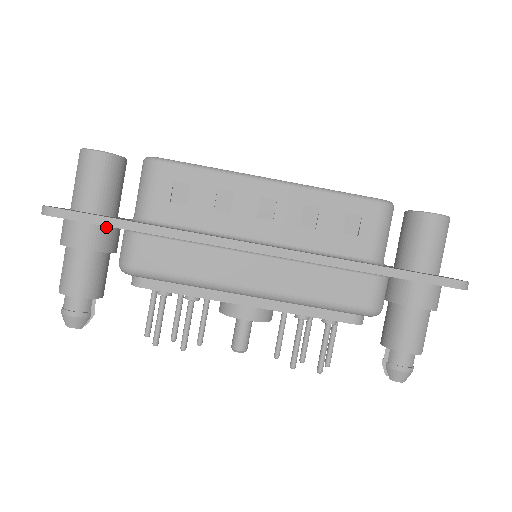
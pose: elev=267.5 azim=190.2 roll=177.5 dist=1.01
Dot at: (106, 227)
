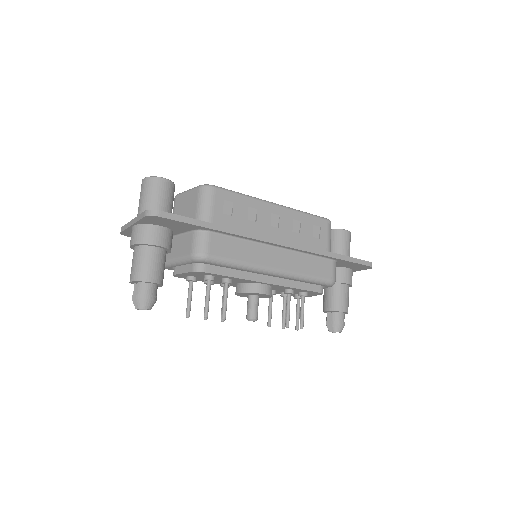
Dot at: (171, 232)
